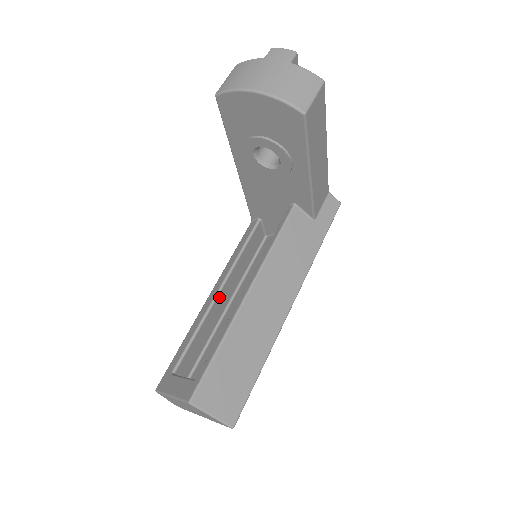
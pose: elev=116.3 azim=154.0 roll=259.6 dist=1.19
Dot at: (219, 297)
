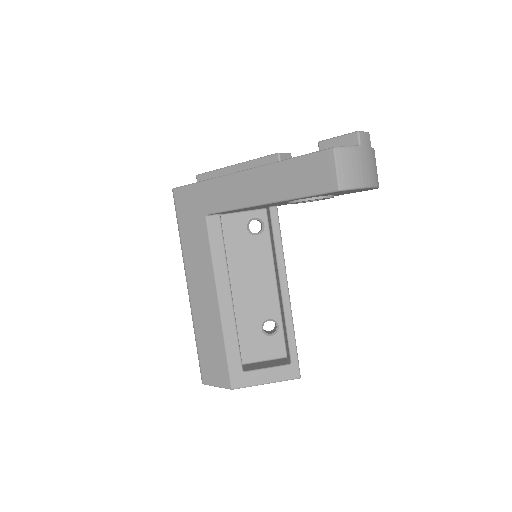
Dot at: (229, 298)
